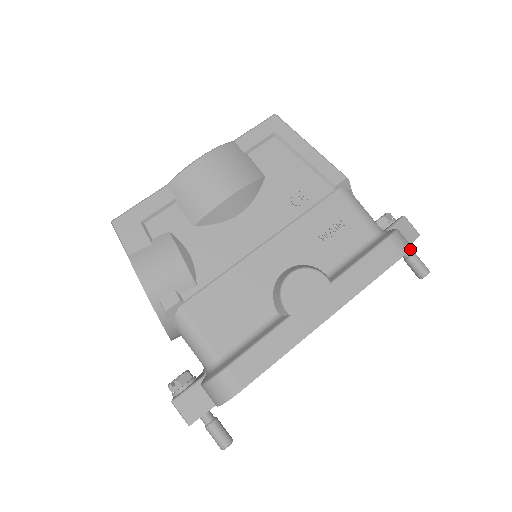
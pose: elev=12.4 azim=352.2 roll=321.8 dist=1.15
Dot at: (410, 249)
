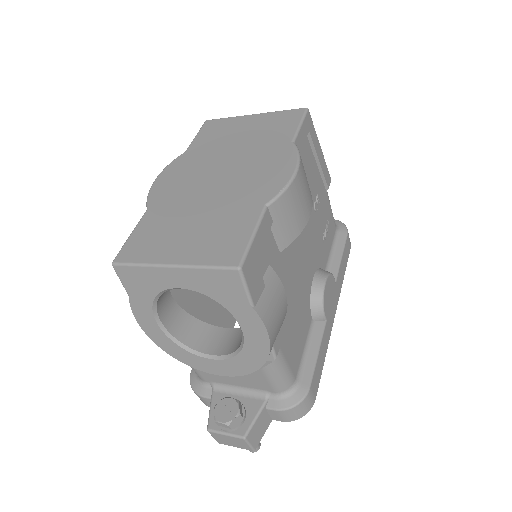
Dot at: occluded
